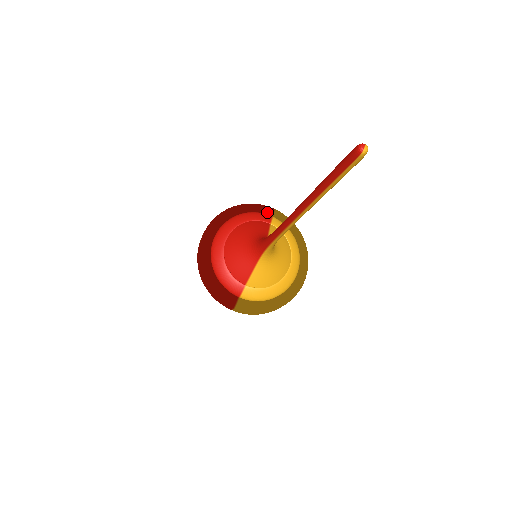
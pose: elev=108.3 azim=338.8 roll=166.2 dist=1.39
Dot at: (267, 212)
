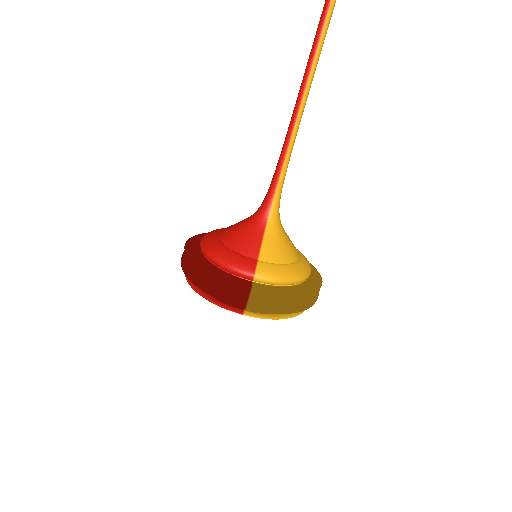
Dot at: occluded
